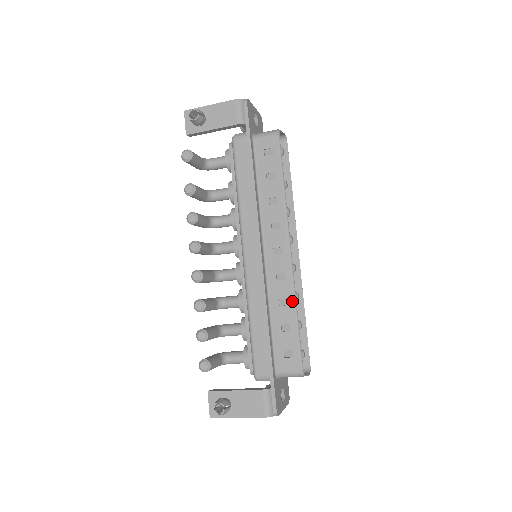
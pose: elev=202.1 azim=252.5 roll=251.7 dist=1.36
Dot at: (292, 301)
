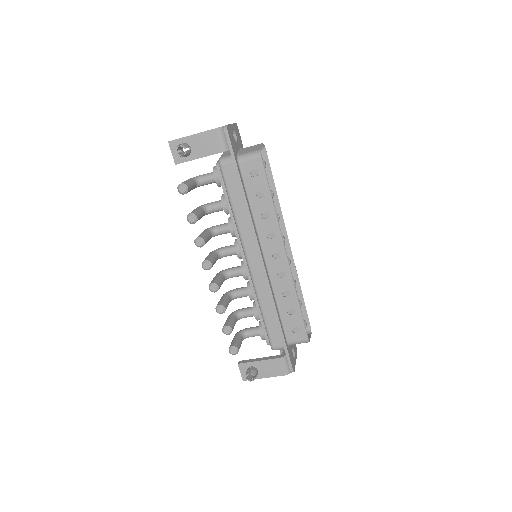
Dot at: (293, 292)
